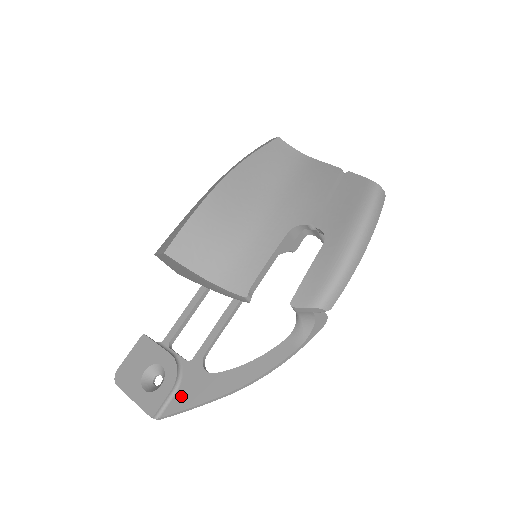
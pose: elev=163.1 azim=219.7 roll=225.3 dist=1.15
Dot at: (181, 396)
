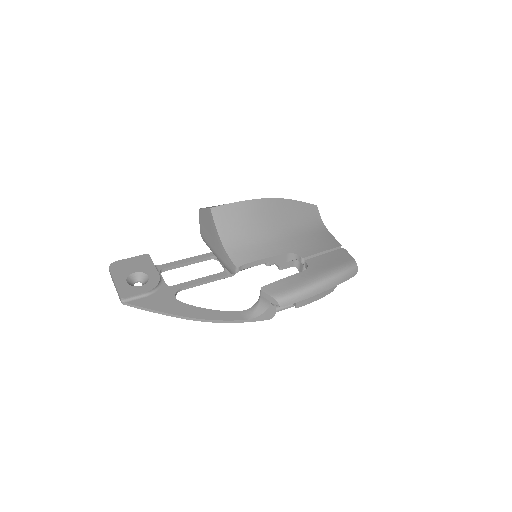
Dot at: (149, 300)
